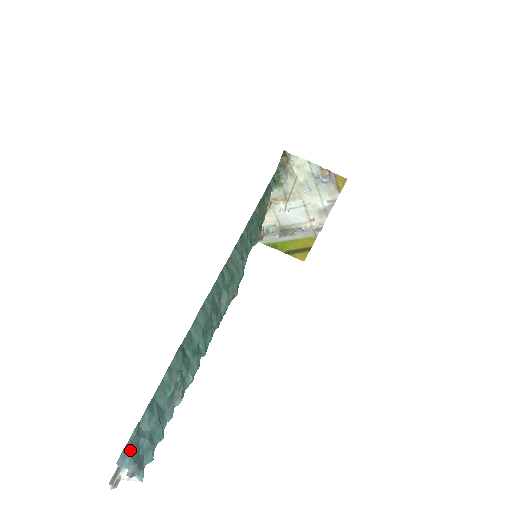
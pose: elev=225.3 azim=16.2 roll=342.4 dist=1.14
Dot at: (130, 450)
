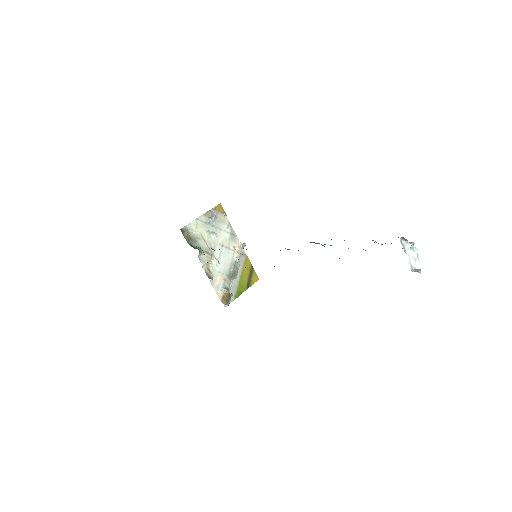
Dot at: occluded
